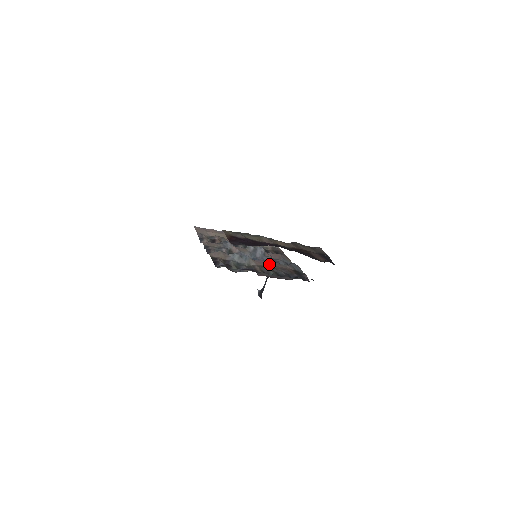
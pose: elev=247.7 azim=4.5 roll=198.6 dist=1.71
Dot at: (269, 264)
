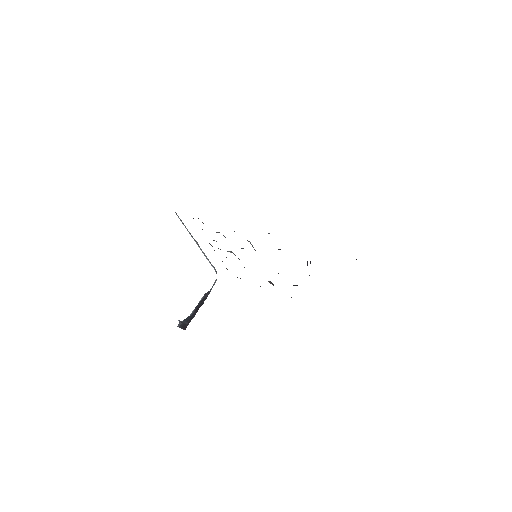
Dot at: occluded
